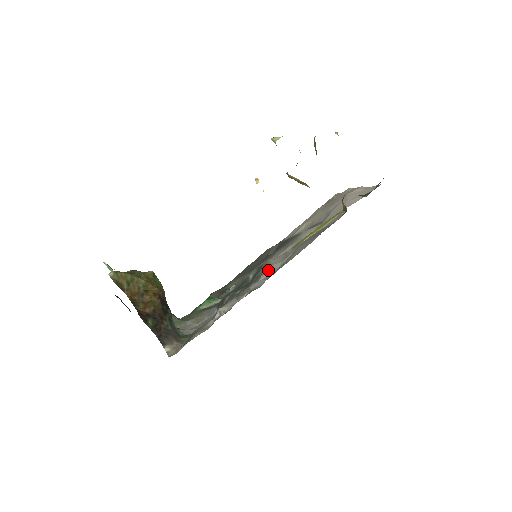
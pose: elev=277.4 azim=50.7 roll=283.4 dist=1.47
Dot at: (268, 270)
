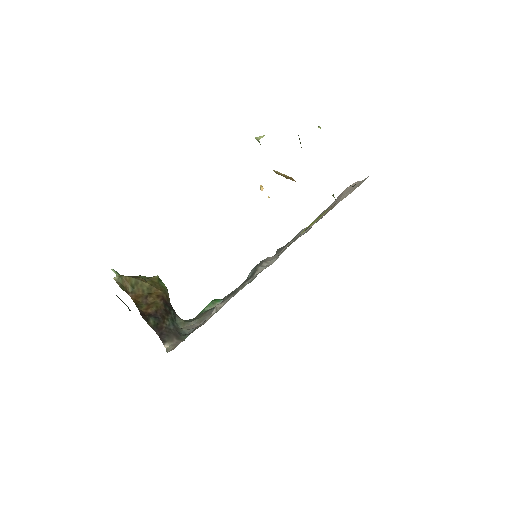
Dot at: (263, 266)
